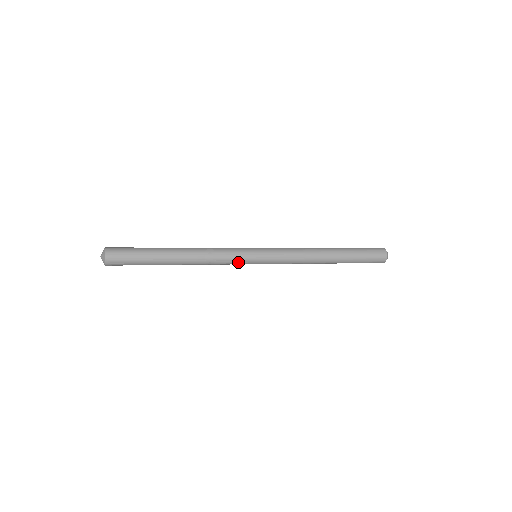
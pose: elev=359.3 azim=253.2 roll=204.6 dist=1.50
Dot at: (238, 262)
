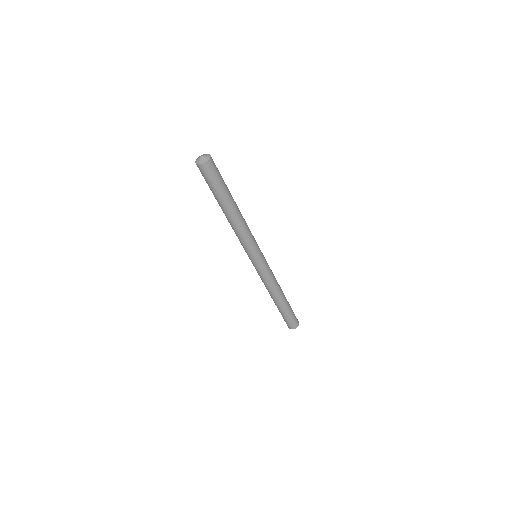
Dot at: (255, 245)
